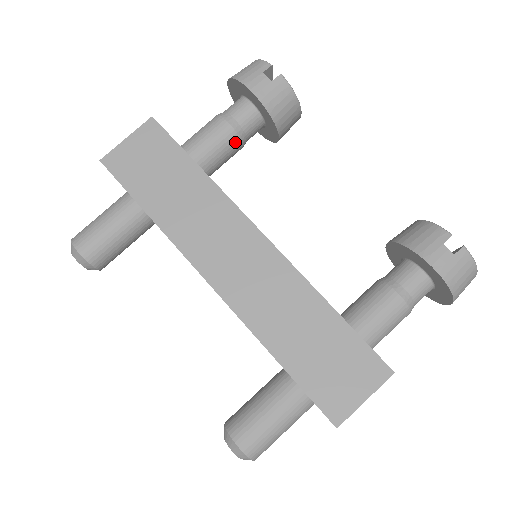
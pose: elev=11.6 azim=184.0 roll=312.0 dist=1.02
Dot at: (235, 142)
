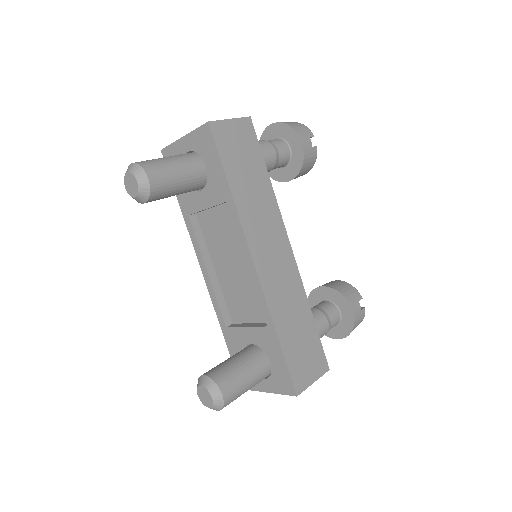
Dot at: (271, 168)
